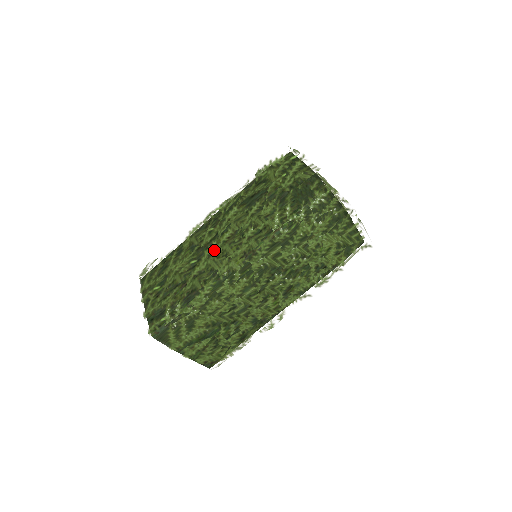
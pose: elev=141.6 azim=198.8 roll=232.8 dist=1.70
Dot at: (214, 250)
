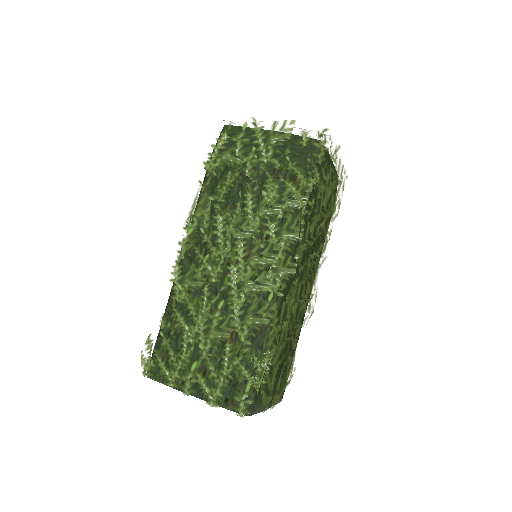
Dot at: (239, 274)
